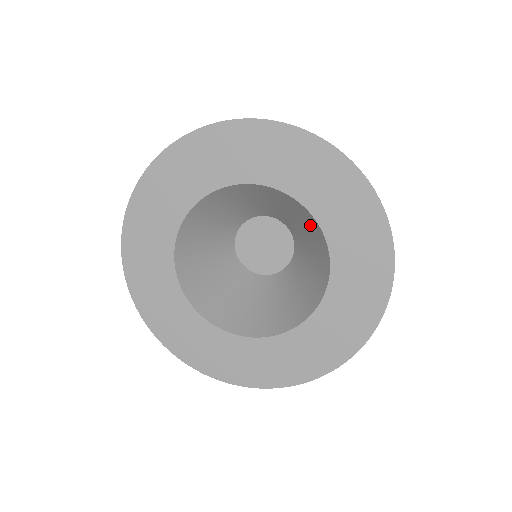
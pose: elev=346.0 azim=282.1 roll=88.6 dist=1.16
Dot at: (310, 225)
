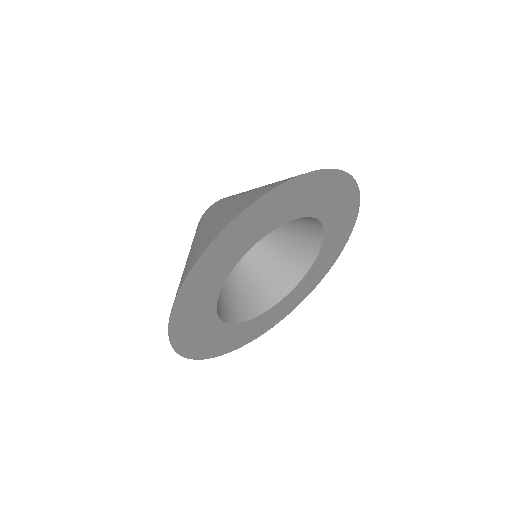
Dot at: (307, 224)
